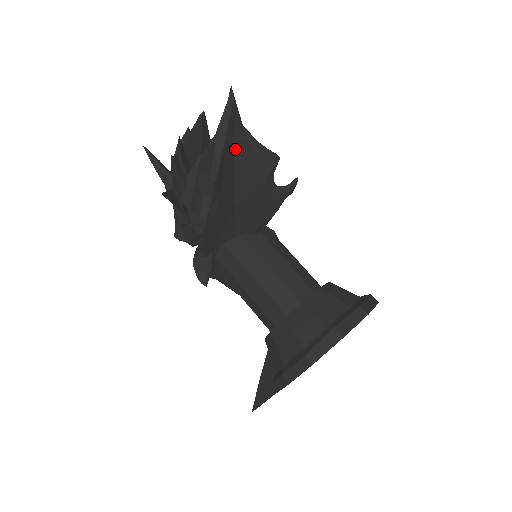
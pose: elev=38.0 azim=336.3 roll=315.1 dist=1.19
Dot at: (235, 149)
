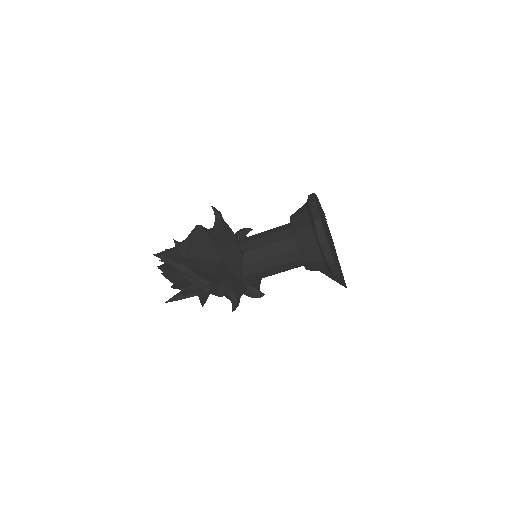
Dot at: (189, 257)
